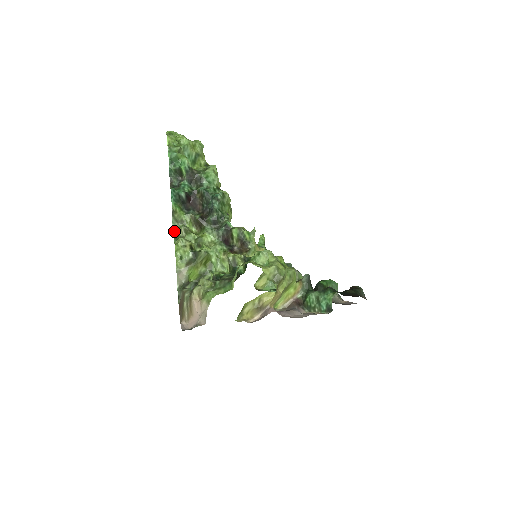
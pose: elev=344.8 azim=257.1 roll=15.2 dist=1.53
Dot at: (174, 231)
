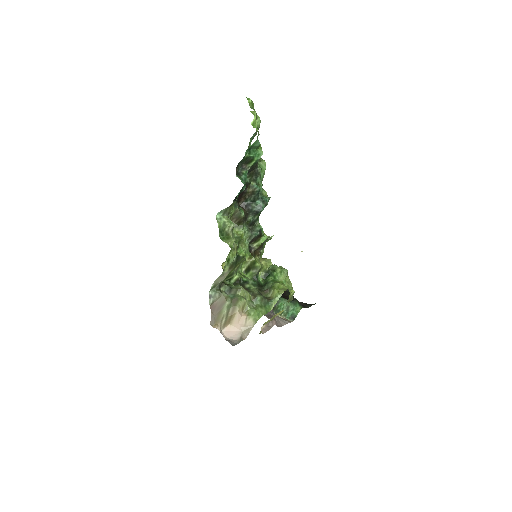
Dot at: (218, 221)
